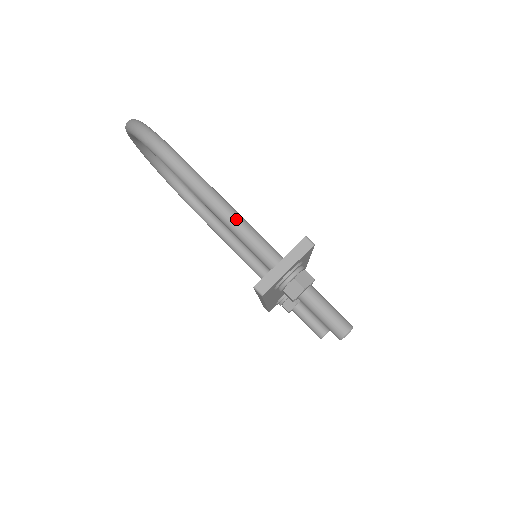
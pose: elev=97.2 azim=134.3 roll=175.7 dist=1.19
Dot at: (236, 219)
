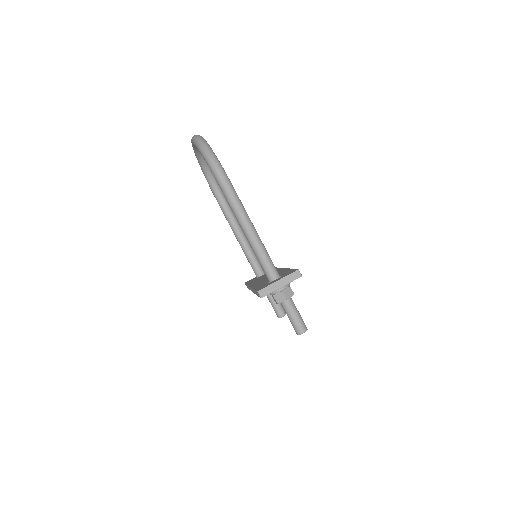
Dot at: (257, 241)
